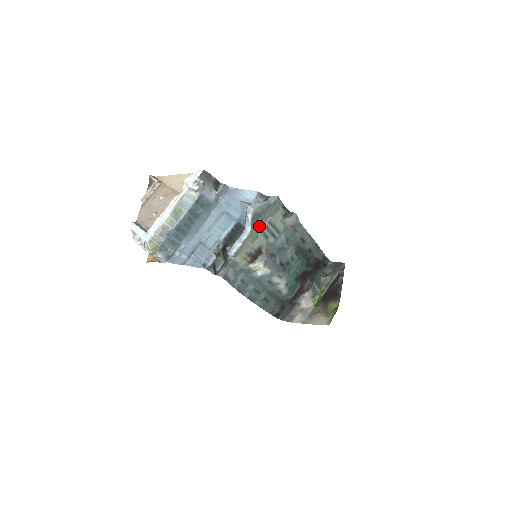
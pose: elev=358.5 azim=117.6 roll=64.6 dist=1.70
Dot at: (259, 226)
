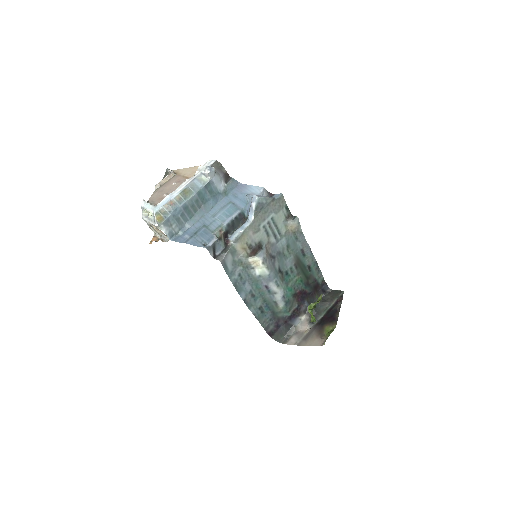
Dot at: (262, 219)
